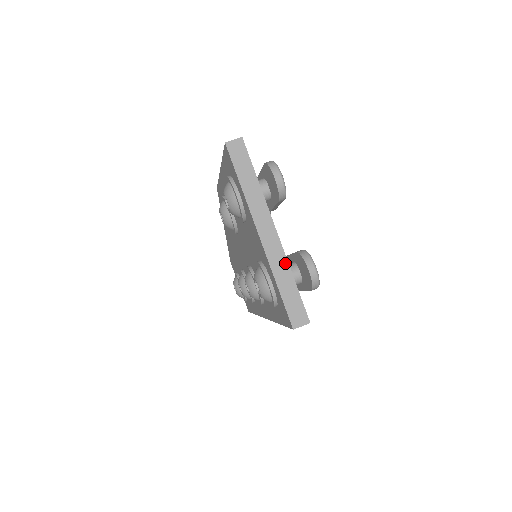
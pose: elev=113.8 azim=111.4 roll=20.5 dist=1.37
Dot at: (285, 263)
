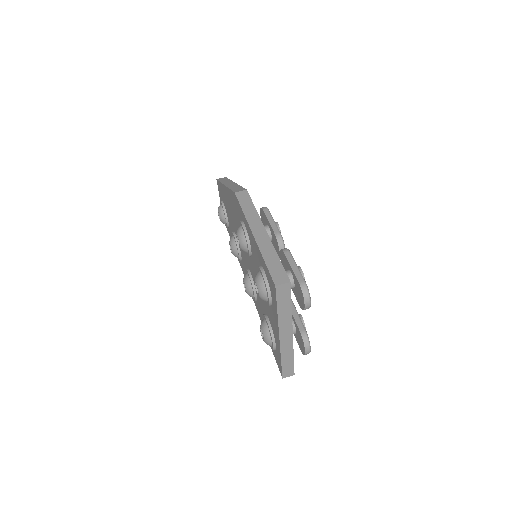
Dot at: (291, 350)
